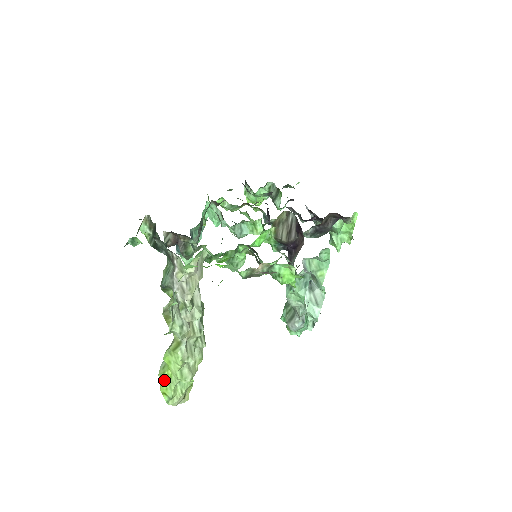
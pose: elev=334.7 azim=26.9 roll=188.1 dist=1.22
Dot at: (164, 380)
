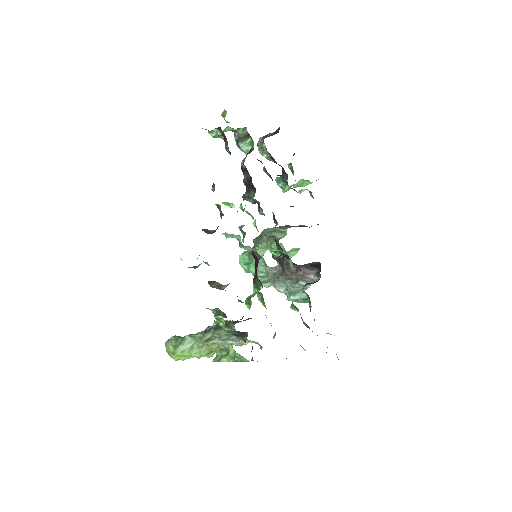
Dot at: (181, 357)
